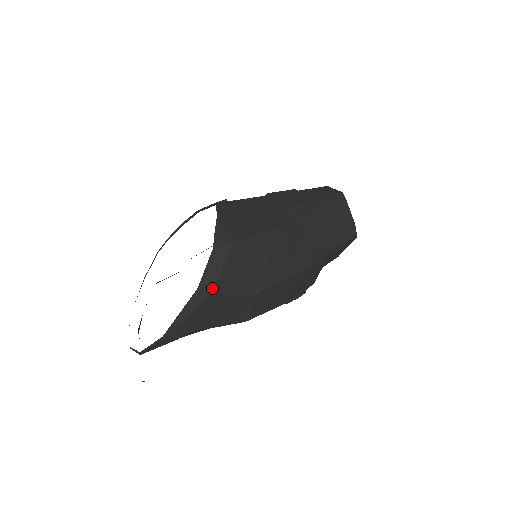
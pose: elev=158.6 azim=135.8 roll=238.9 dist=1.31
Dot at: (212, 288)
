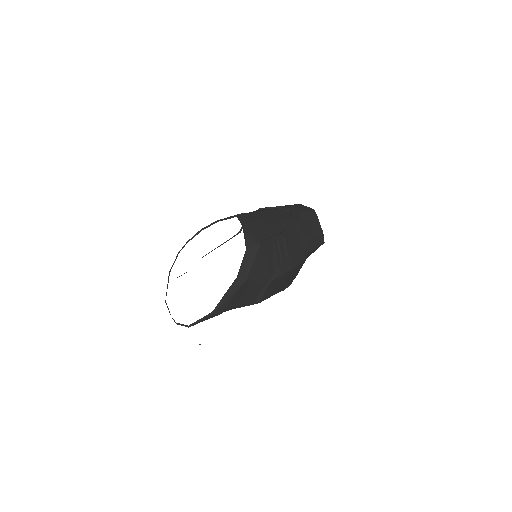
Dot at: (247, 276)
